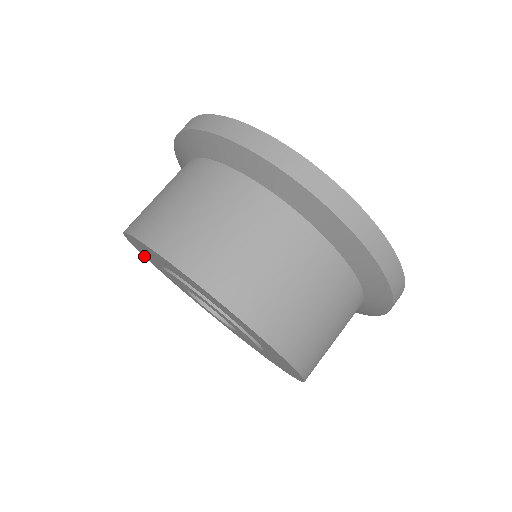
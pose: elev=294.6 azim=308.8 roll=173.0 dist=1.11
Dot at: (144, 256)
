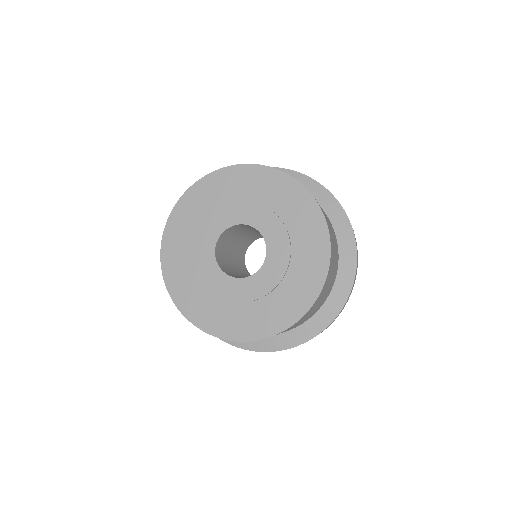
Dot at: (162, 259)
